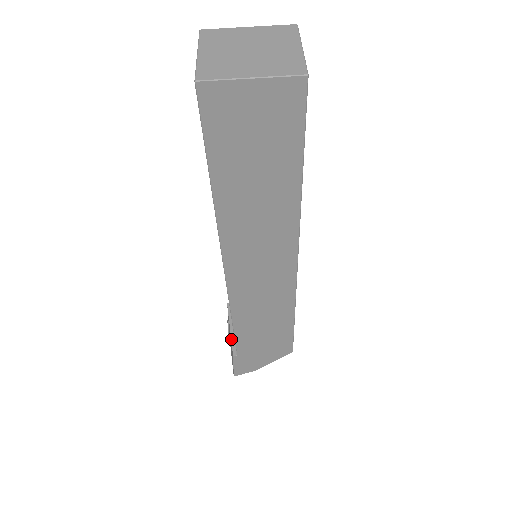
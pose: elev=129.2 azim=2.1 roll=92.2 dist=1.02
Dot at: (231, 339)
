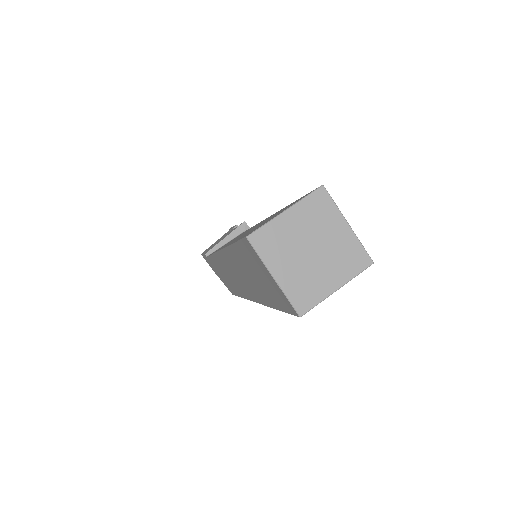
Dot at: (217, 244)
